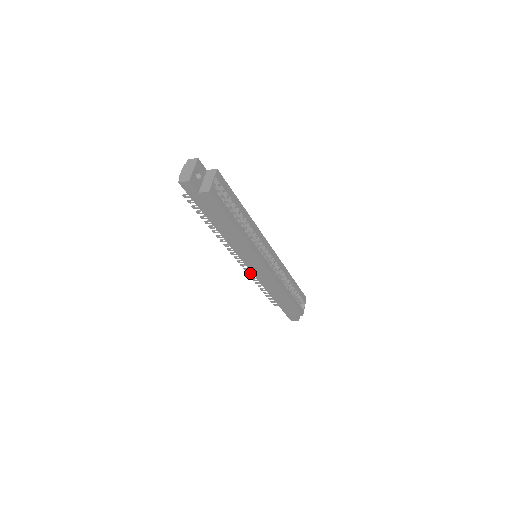
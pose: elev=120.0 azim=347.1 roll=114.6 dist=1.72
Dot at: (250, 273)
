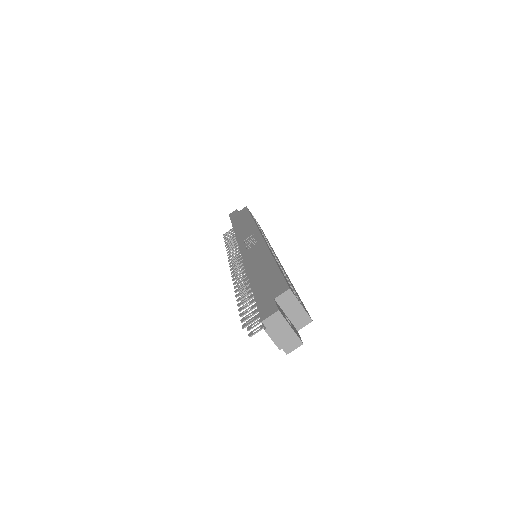
Dot at: occluded
